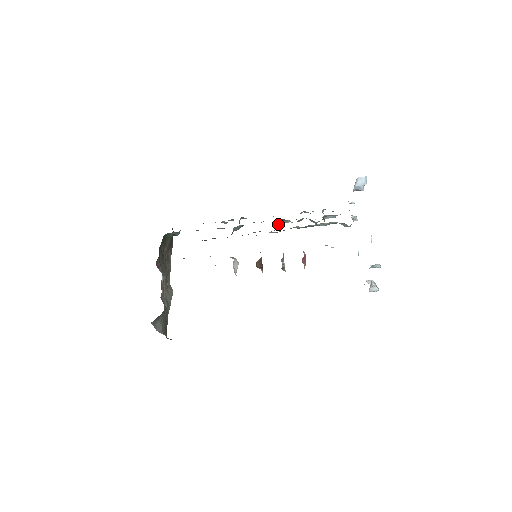
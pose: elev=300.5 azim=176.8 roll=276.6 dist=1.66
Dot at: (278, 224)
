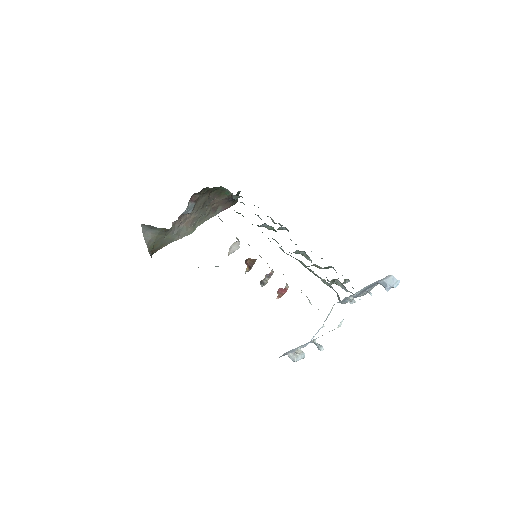
Dot at: (299, 252)
